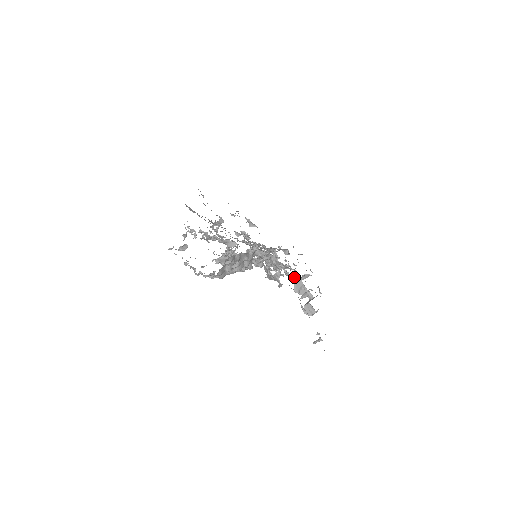
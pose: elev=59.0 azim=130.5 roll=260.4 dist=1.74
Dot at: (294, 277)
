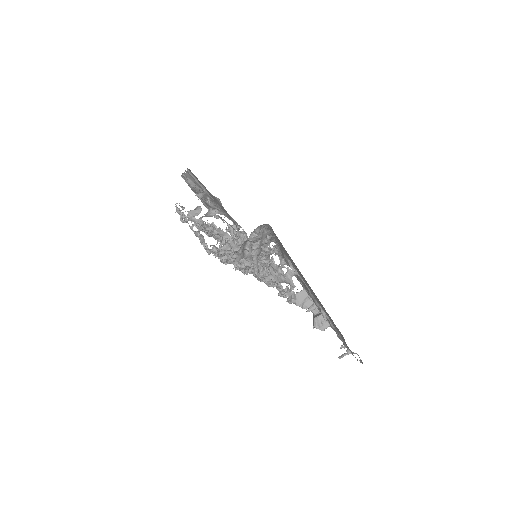
Dot at: (301, 284)
